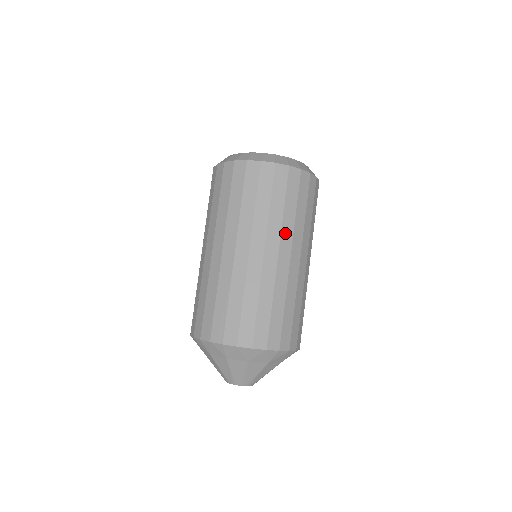
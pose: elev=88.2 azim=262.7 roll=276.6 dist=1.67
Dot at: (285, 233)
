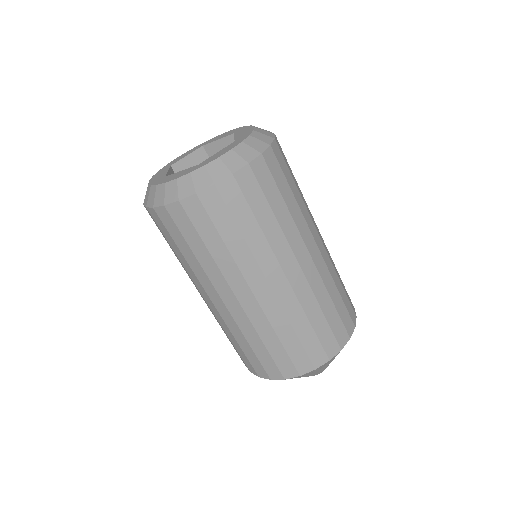
Dot at: (278, 249)
